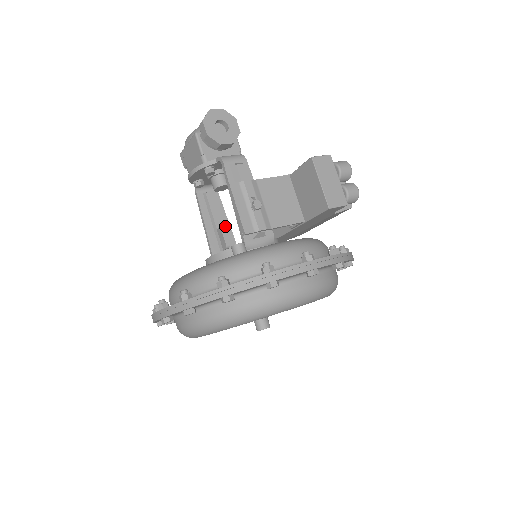
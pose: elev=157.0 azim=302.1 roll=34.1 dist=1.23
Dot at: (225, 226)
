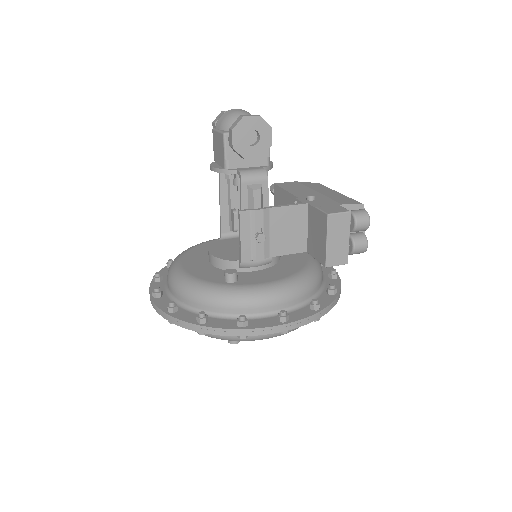
Dot at: occluded
